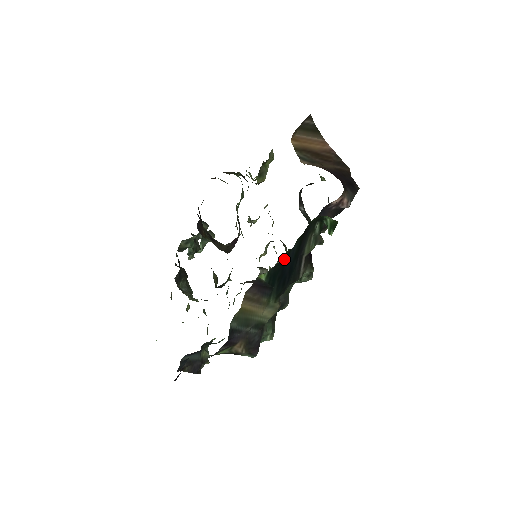
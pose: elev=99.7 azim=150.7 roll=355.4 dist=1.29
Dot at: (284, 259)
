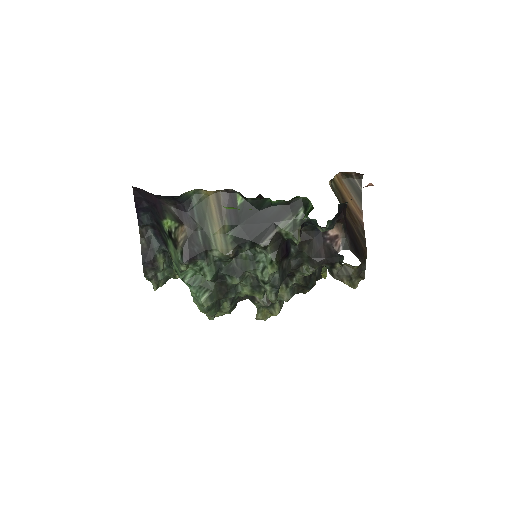
Dot at: (262, 206)
